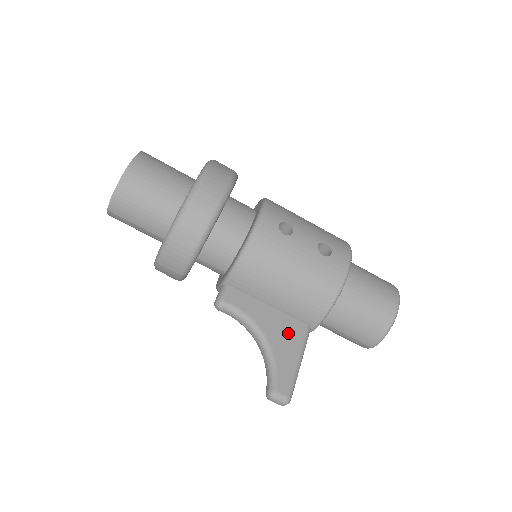
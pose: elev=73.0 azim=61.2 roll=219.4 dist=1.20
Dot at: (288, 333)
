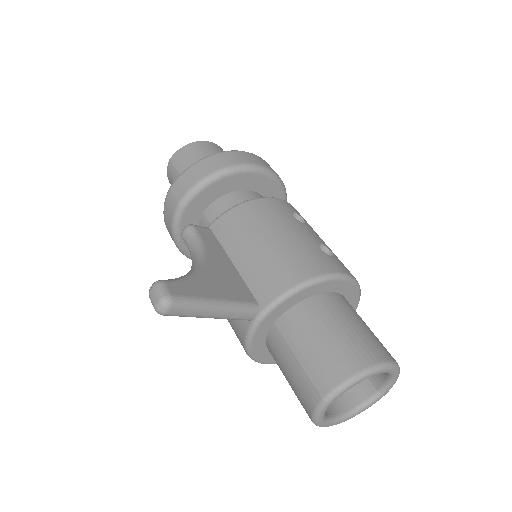
Dot at: (230, 284)
